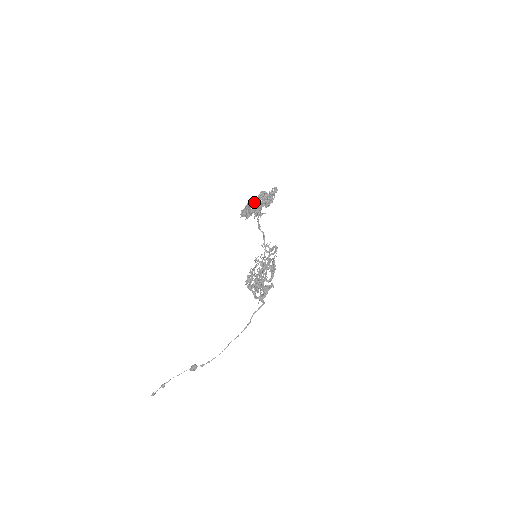
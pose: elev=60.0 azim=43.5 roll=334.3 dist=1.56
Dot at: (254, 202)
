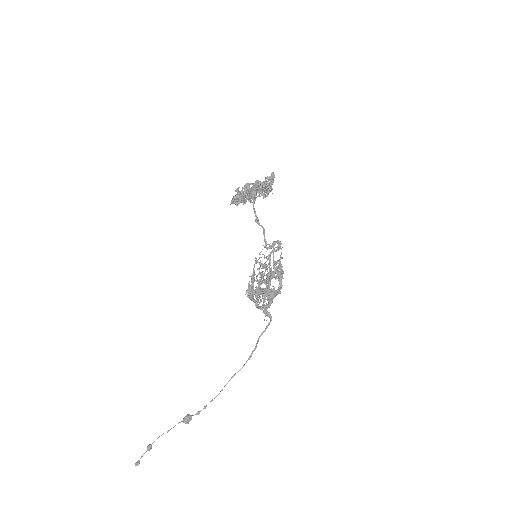
Dot at: (245, 184)
